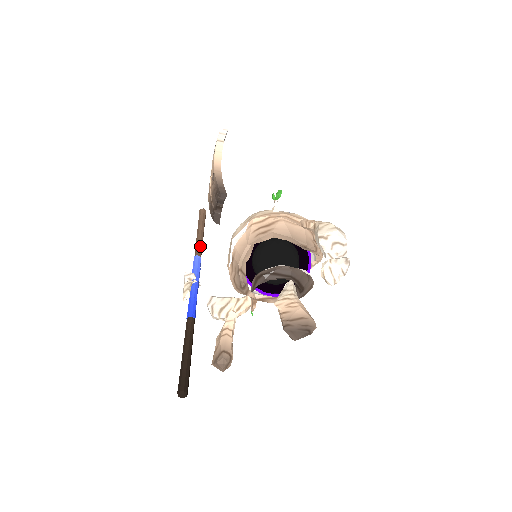
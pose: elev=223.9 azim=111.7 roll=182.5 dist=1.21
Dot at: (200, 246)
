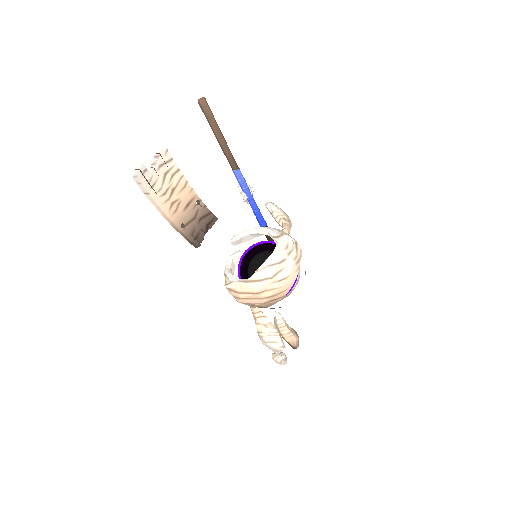
Dot at: (228, 158)
